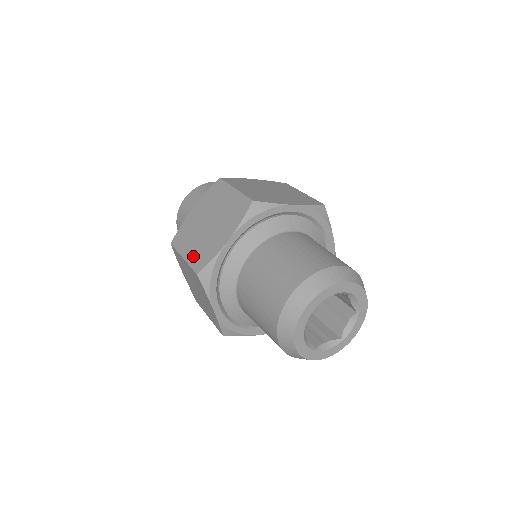
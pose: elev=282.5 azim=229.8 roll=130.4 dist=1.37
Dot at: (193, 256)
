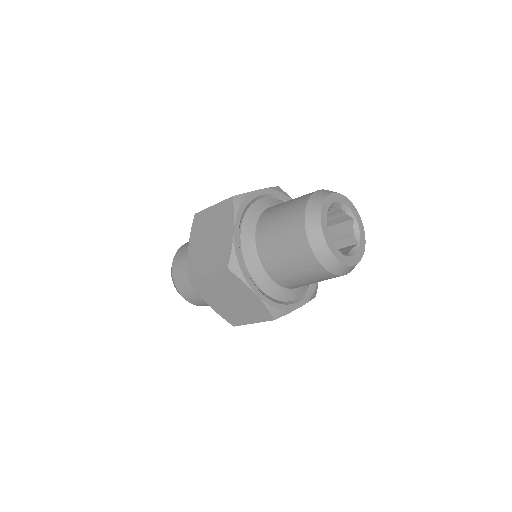
Dot at: (214, 265)
